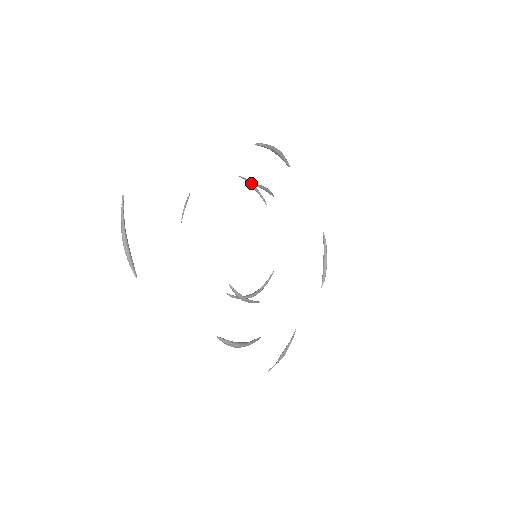
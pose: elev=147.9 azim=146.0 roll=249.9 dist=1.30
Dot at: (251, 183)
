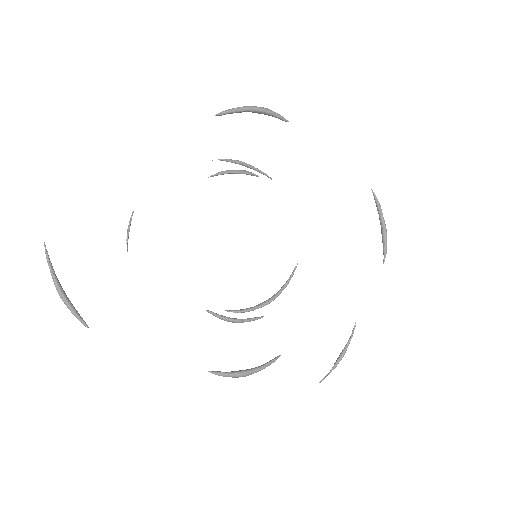
Dot at: (237, 162)
